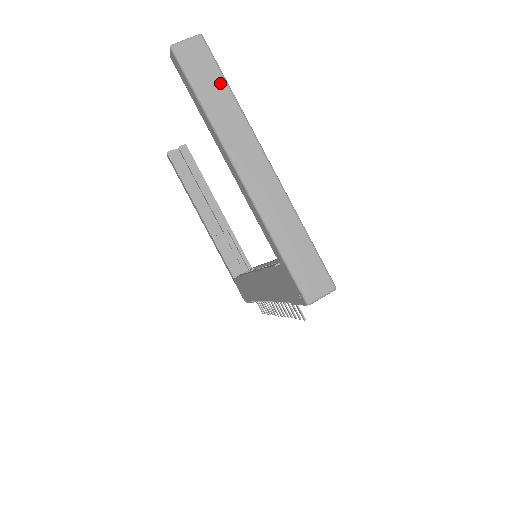
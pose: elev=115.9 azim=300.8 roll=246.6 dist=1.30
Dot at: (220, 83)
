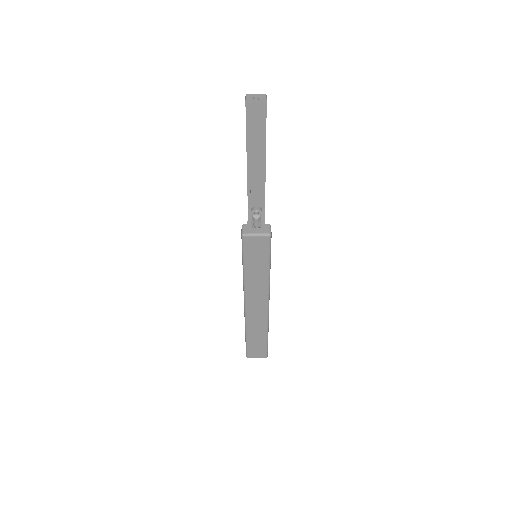
Dot at: (264, 265)
